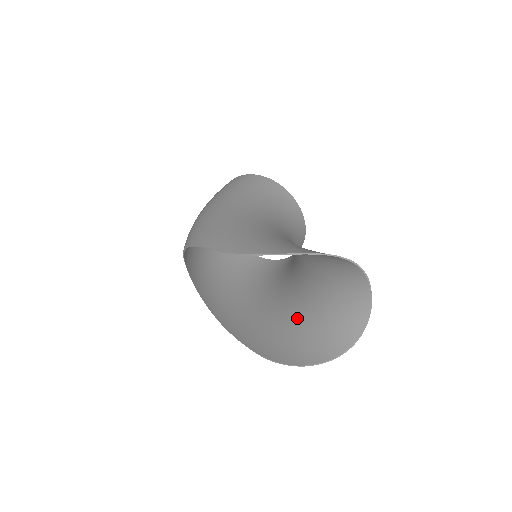
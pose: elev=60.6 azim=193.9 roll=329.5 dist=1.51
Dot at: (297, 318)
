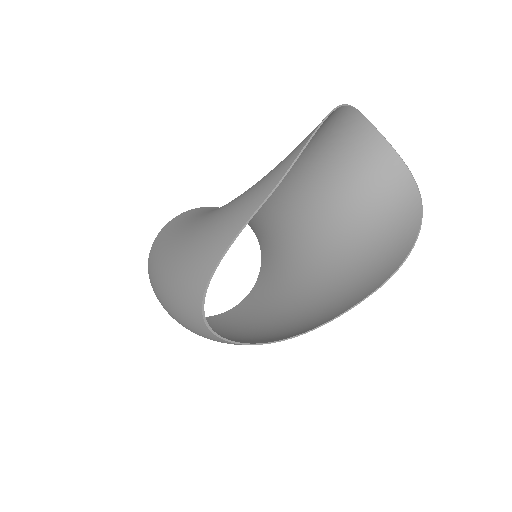
Dot at: (350, 245)
